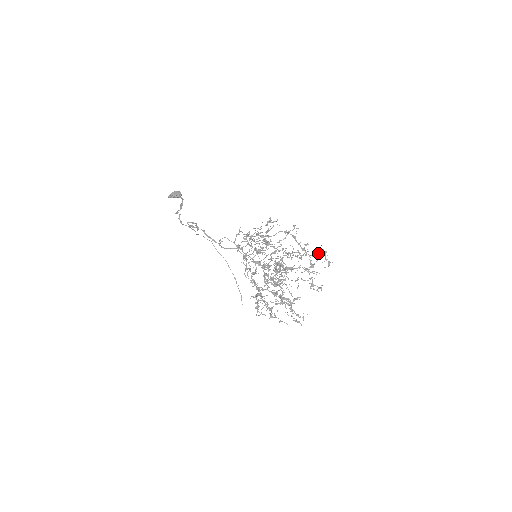
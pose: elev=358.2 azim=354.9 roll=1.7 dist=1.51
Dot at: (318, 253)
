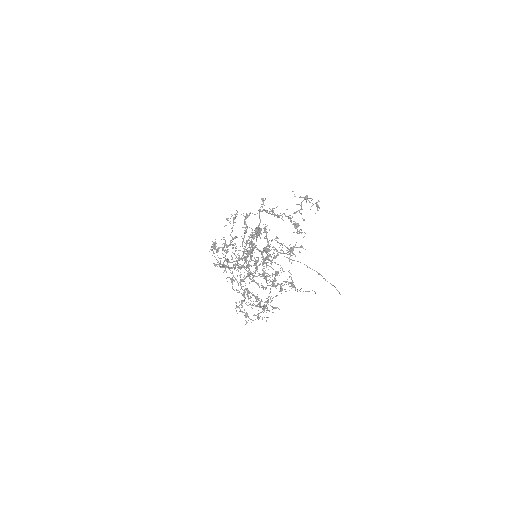
Dot at: occluded
